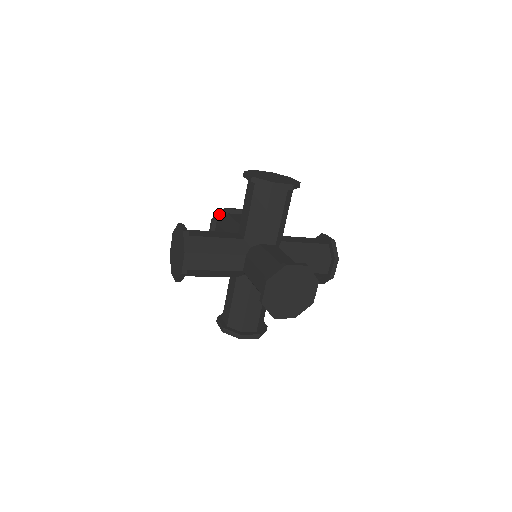
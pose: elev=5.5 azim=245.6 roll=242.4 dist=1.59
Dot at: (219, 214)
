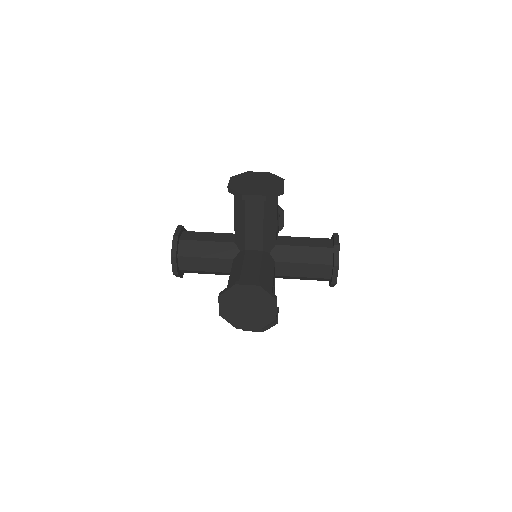
Dot at: (234, 195)
